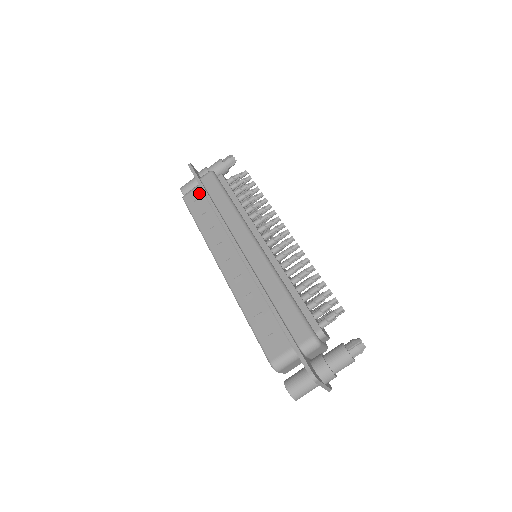
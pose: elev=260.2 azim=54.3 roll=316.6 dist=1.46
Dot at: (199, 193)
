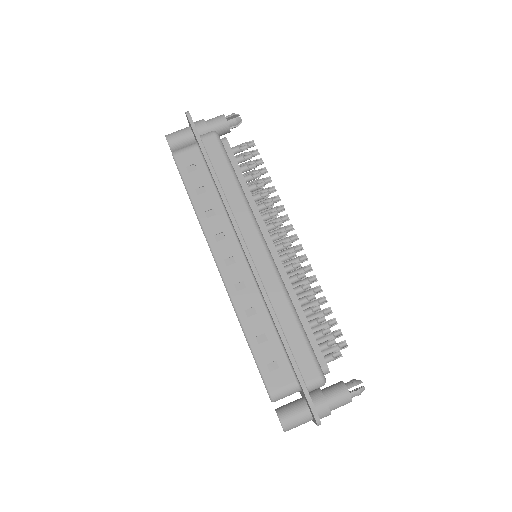
Dot at: (196, 157)
